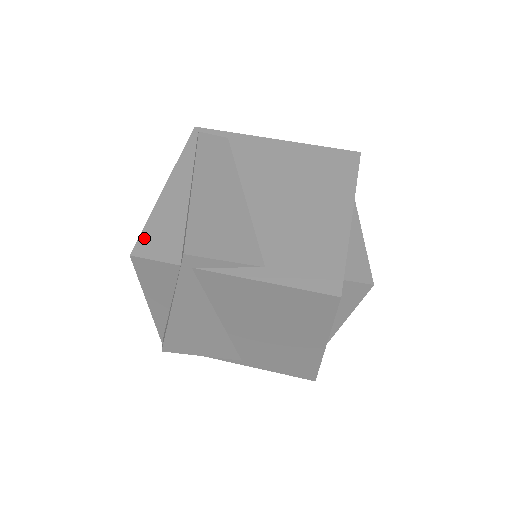
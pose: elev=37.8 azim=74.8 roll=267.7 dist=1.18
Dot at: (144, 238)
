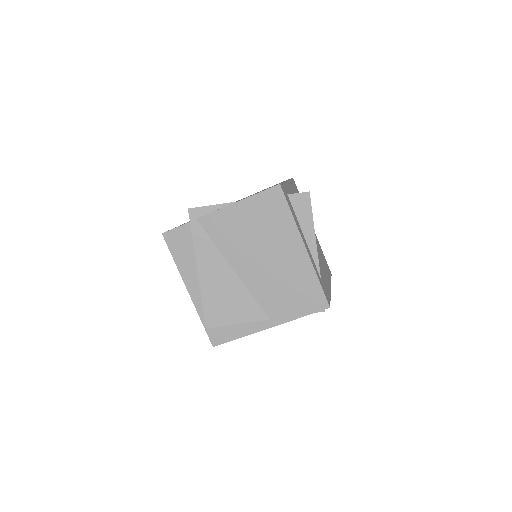
Dot at: occluded
